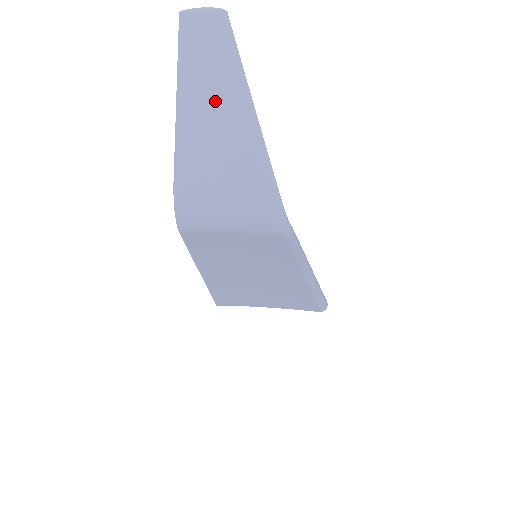
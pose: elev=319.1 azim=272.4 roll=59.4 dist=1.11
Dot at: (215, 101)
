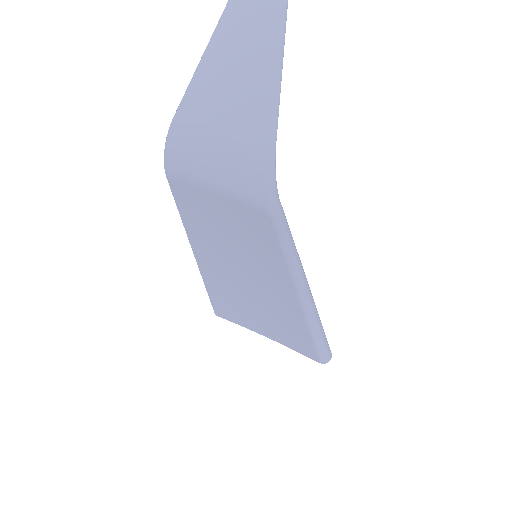
Dot at: (245, 51)
